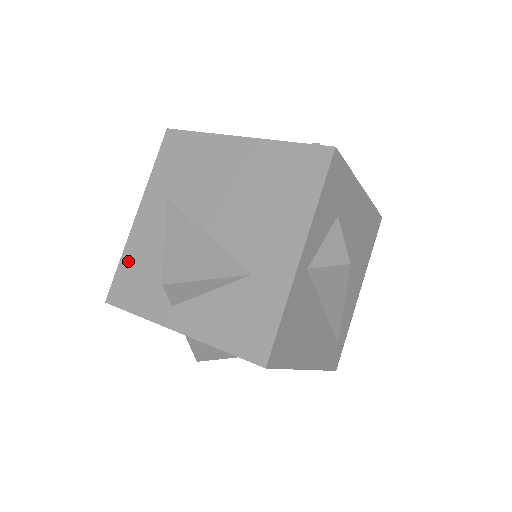
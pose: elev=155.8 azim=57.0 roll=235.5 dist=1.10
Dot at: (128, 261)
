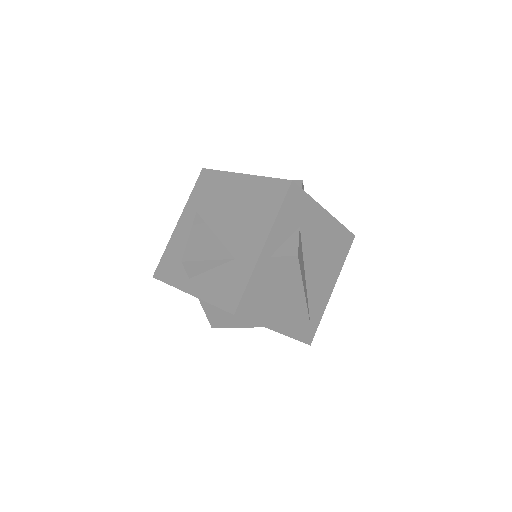
Dot at: (169, 251)
